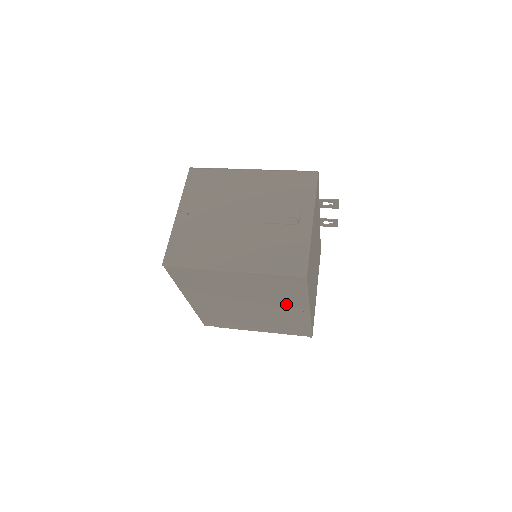
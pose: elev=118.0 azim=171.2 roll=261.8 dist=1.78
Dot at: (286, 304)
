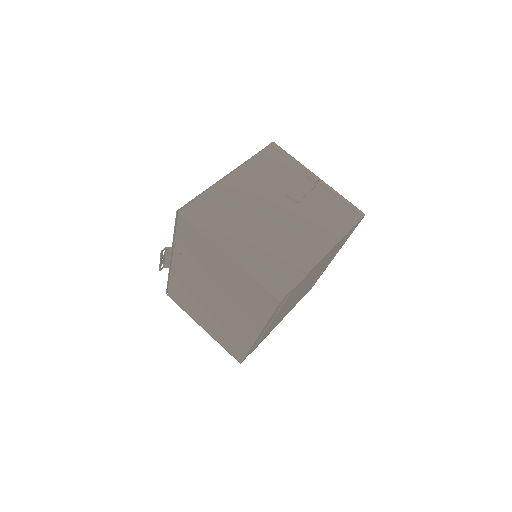
Dot at: occluded
